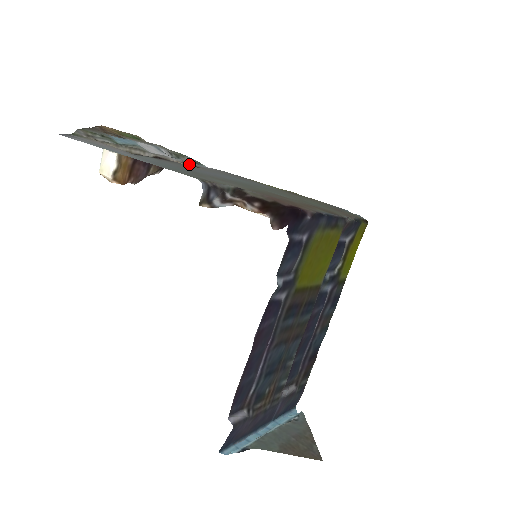
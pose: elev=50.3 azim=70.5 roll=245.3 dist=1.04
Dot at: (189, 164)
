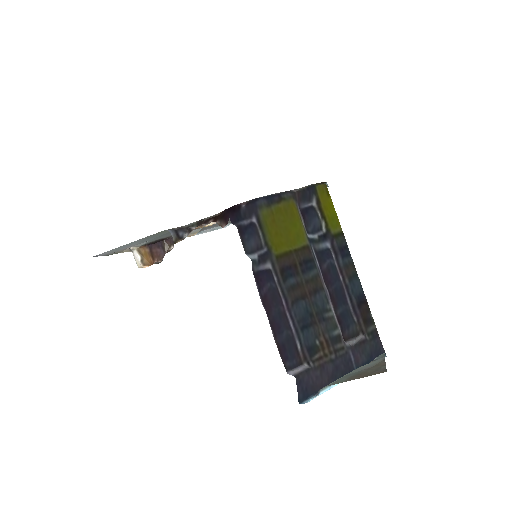
Dot at: (198, 232)
